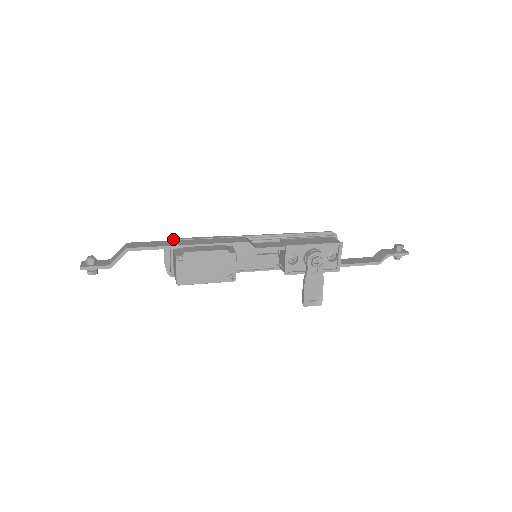
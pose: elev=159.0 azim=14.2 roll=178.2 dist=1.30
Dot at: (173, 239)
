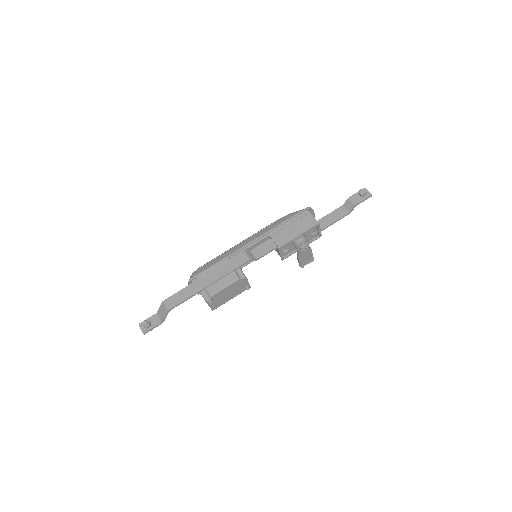
Dot at: (192, 279)
